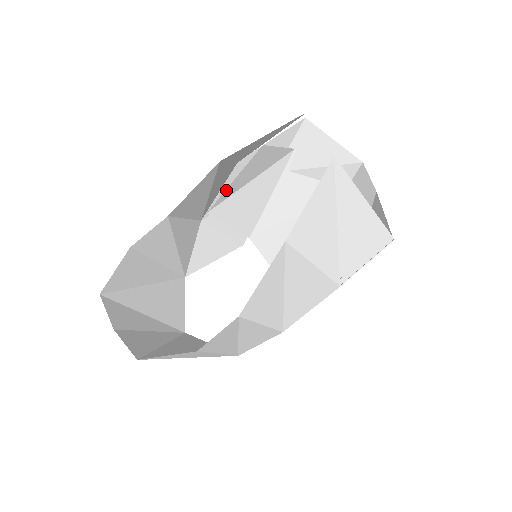
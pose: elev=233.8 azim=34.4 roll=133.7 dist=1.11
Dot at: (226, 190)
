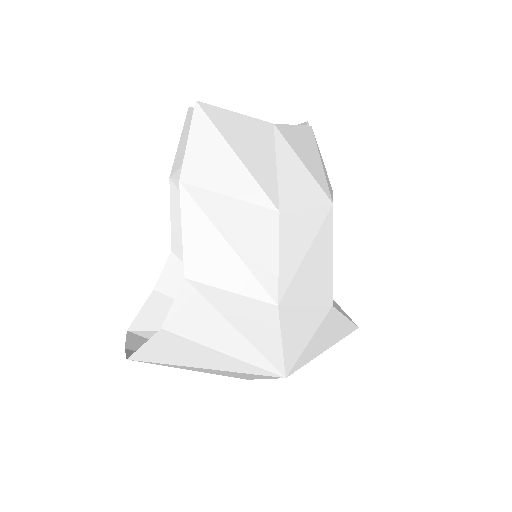
Dot at: occluded
